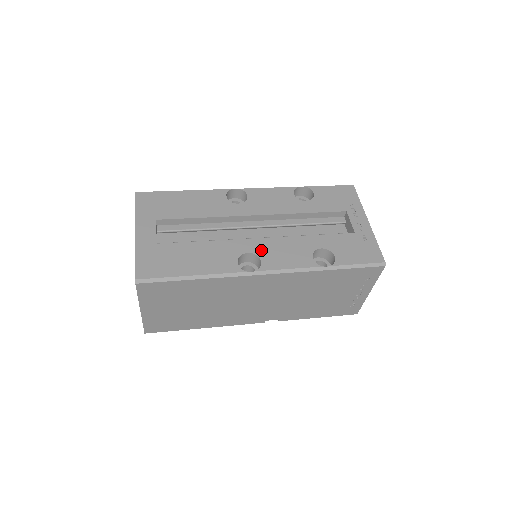
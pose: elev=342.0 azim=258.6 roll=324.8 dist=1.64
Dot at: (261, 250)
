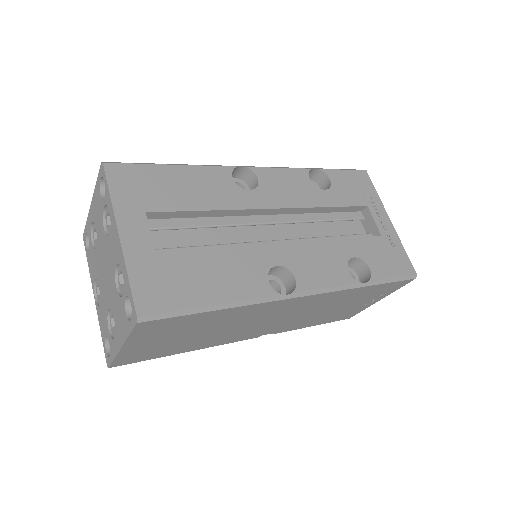
Dot at: (292, 261)
